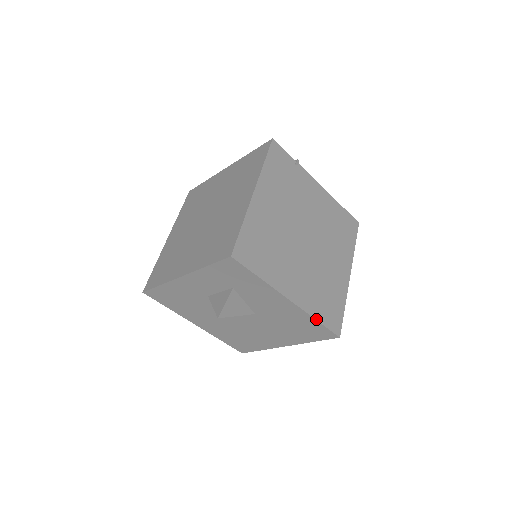
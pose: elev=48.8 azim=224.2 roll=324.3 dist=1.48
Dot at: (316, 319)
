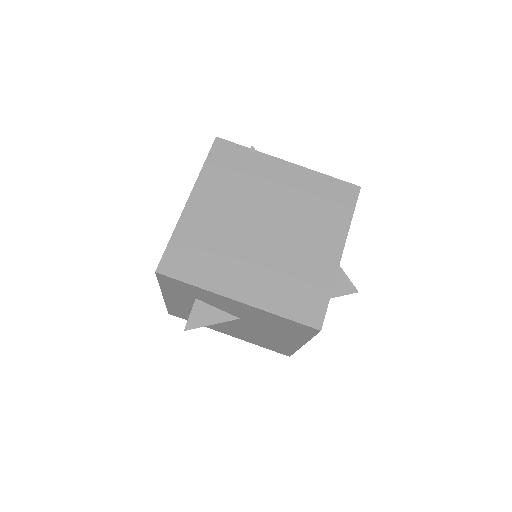
Dot at: (279, 315)
